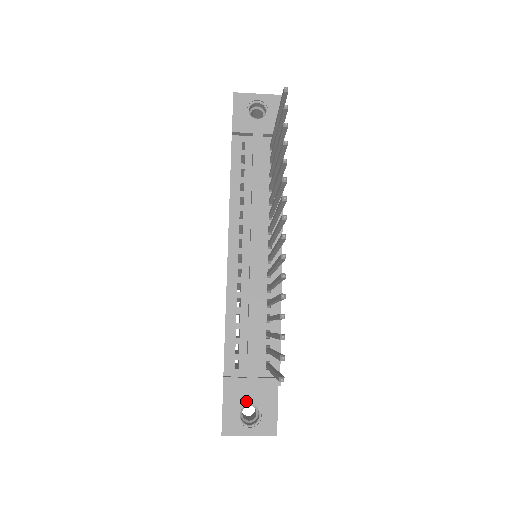
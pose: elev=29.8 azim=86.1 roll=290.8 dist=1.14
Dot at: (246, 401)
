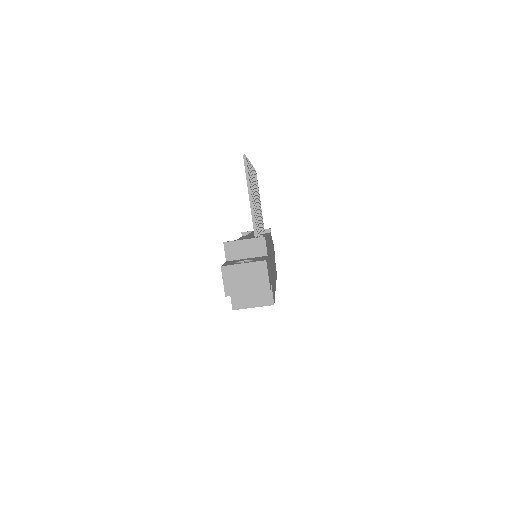
Dot at: (242, 261)
